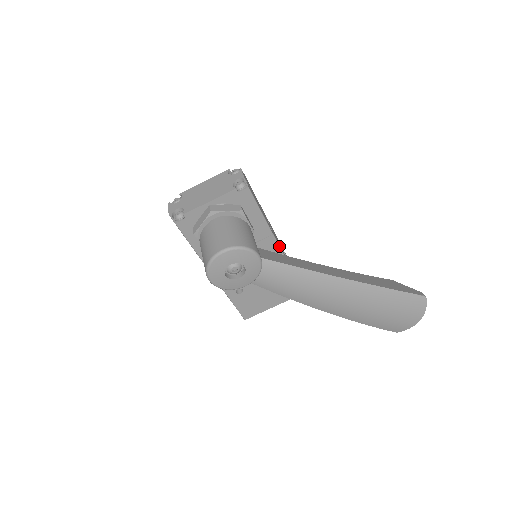
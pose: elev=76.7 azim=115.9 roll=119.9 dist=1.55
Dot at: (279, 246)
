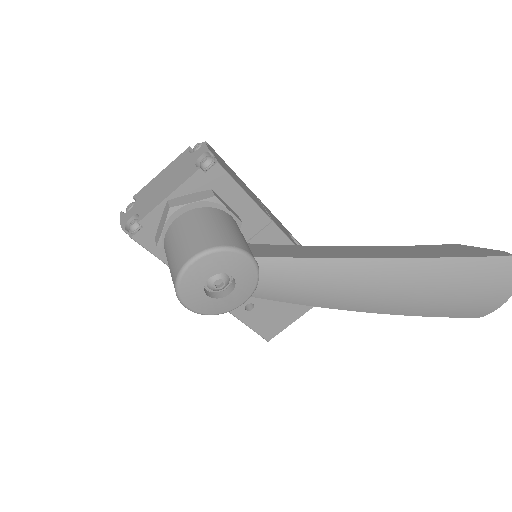
Dot at: (285, 235)
